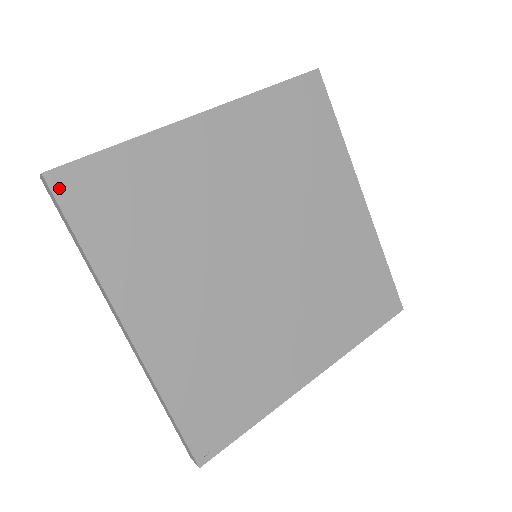
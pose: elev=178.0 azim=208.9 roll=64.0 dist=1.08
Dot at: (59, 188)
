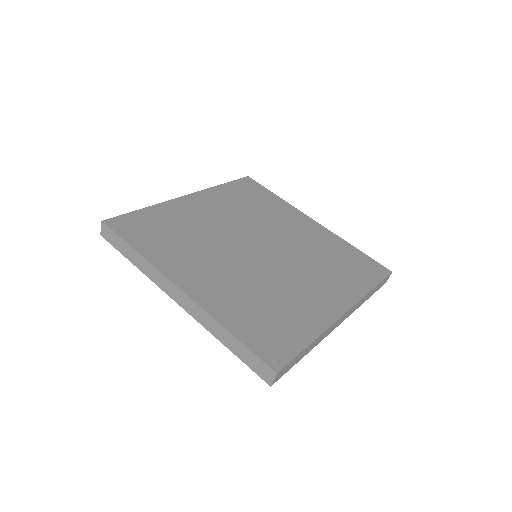
Dot at: (113, 226)
